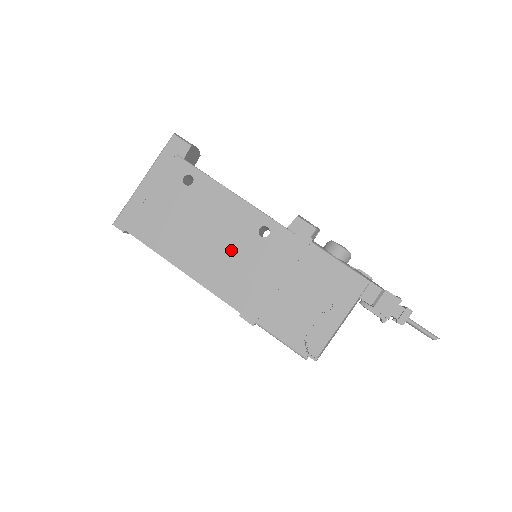
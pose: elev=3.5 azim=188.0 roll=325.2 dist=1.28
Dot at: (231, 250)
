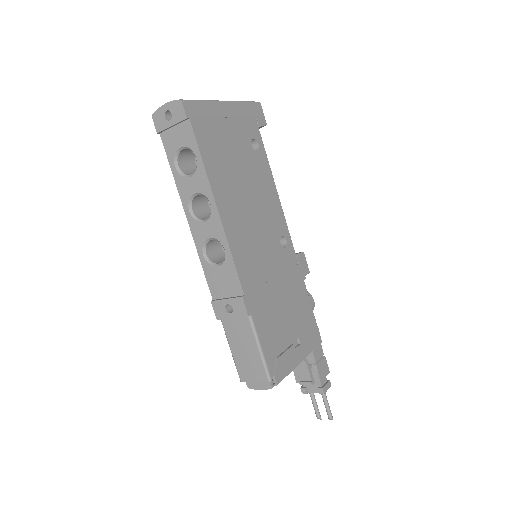
Dot at: (259, 232)
